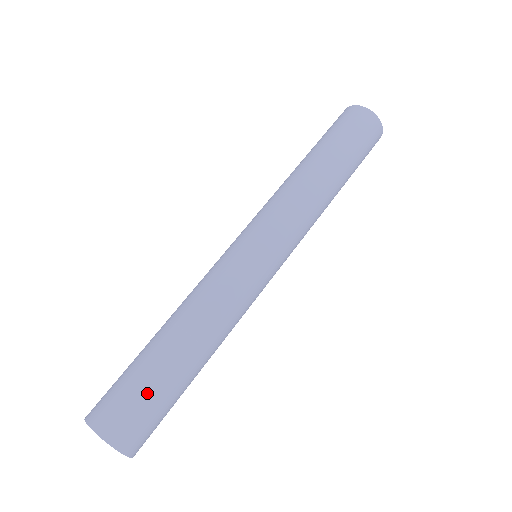
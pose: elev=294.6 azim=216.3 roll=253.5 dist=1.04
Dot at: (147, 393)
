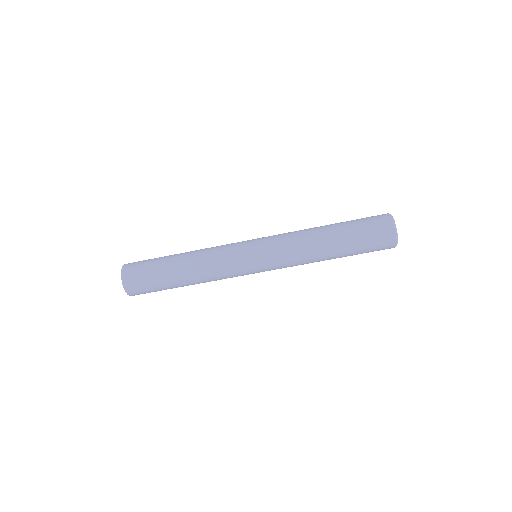
Dot at: (151, 278)
